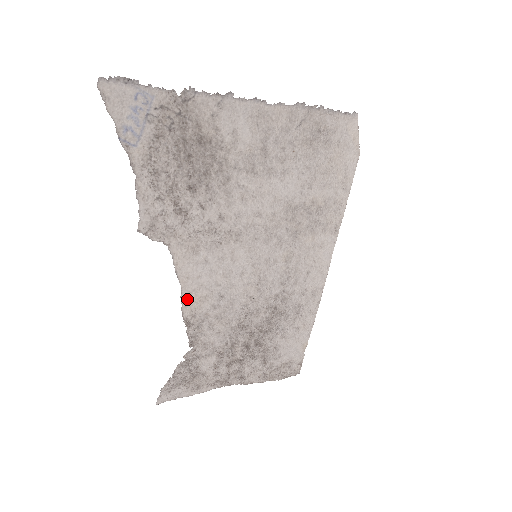
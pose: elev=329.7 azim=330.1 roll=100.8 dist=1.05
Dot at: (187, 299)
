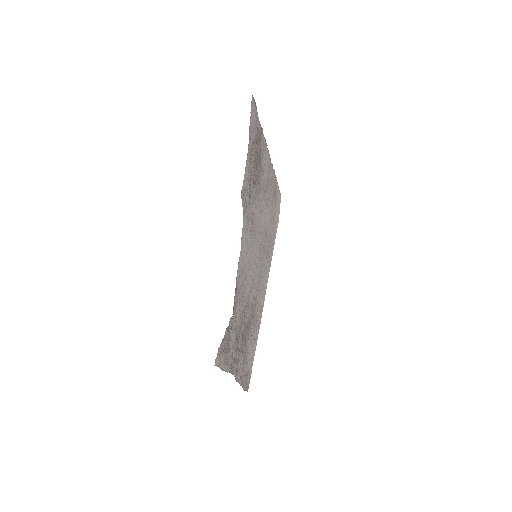
Dot at: (239, 265)
